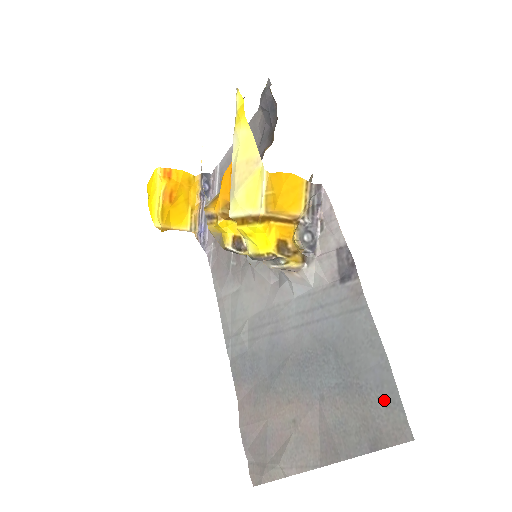
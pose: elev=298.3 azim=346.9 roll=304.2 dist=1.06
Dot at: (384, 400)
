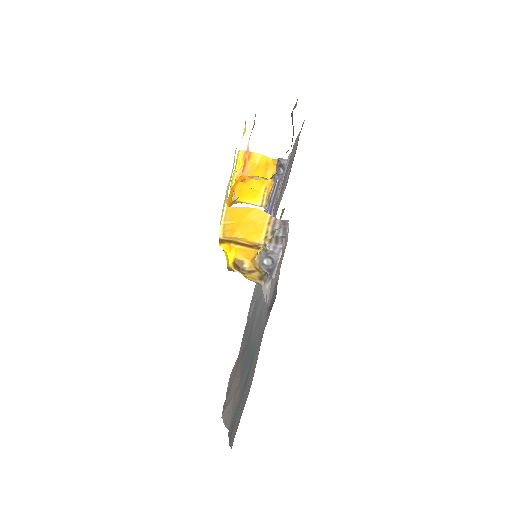
Dot at: (240, 412)
